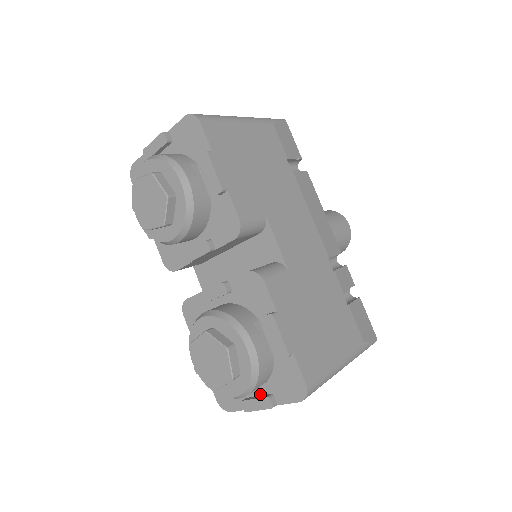
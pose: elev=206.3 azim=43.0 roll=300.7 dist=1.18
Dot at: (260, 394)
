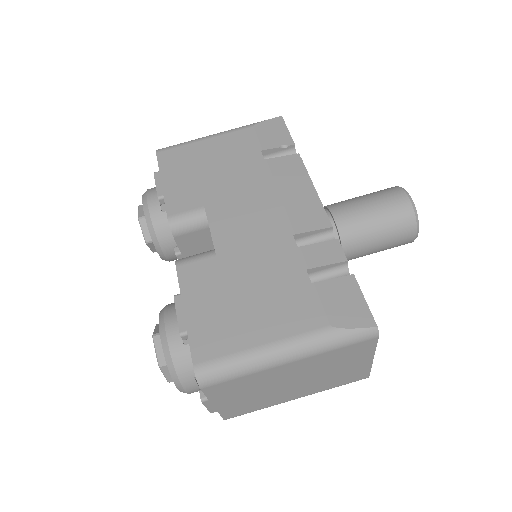
Dot at: occluded
